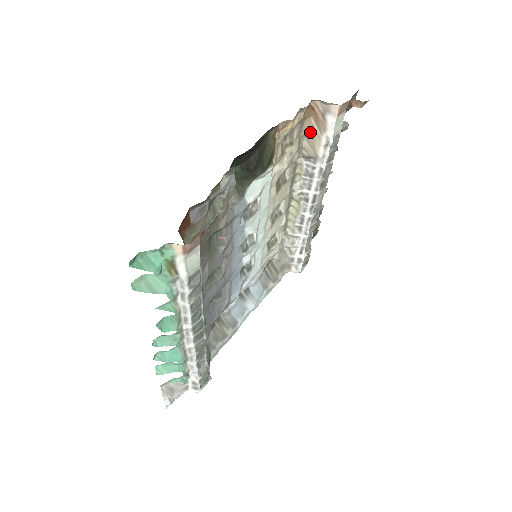
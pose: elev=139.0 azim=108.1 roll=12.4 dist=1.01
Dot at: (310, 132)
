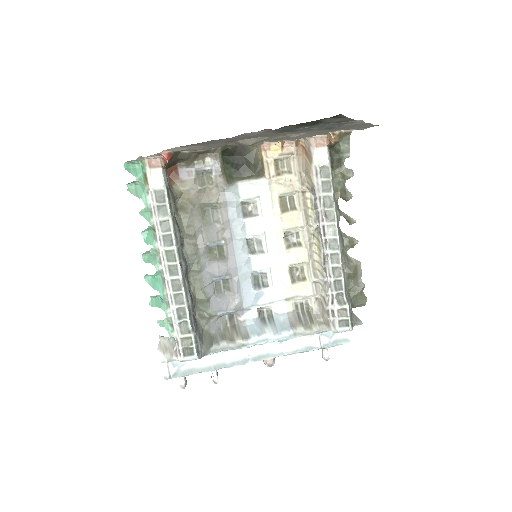
Dot at: (306, 166)
